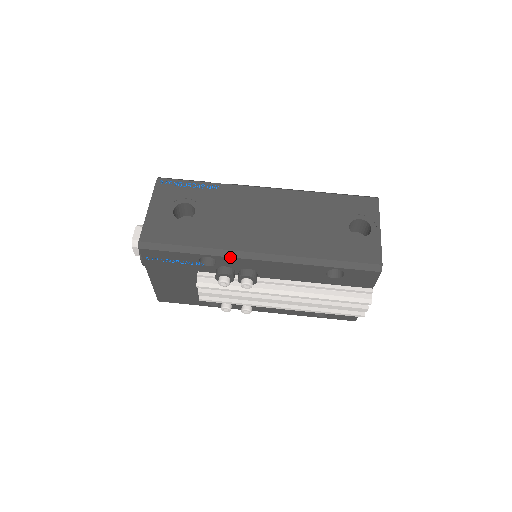
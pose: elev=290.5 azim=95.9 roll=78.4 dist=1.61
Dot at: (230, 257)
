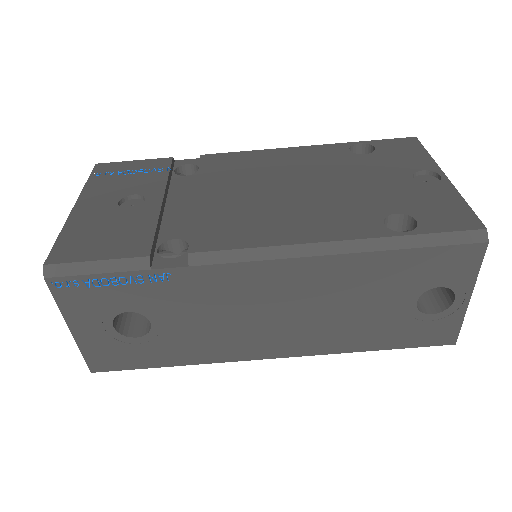
Dot at: occluded
